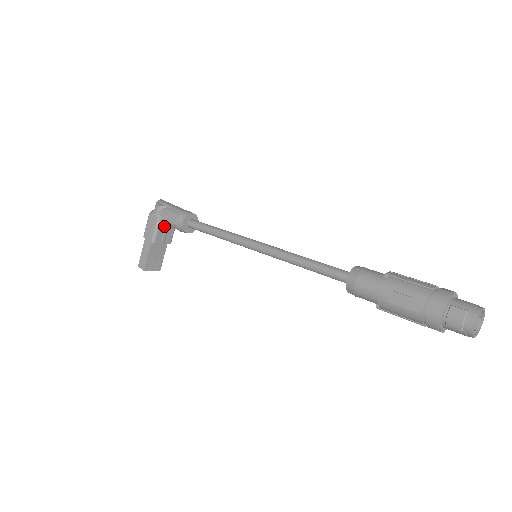
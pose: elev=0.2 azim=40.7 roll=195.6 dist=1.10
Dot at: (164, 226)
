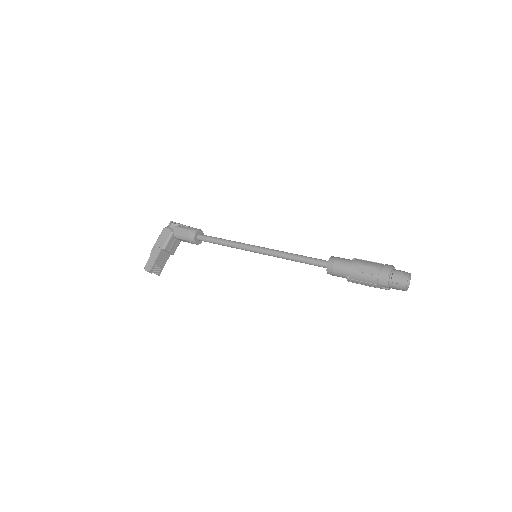
Dot at: (174, 239)
